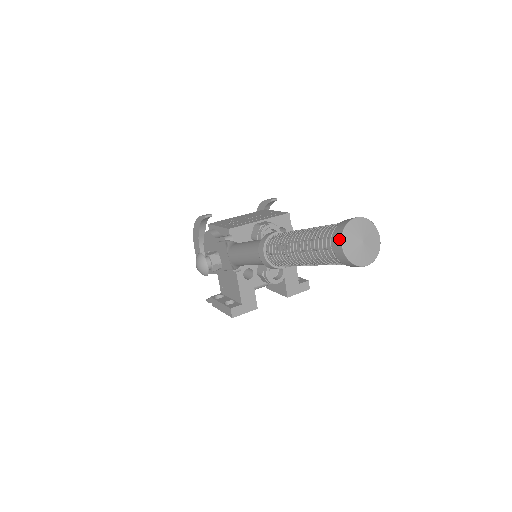
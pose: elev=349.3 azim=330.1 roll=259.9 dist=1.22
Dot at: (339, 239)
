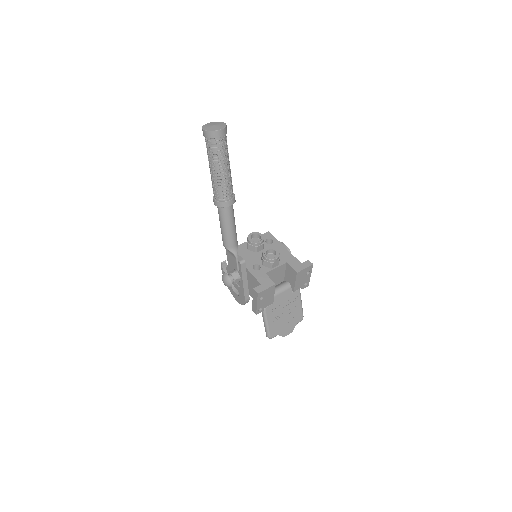
Dot at: (202, 130)
